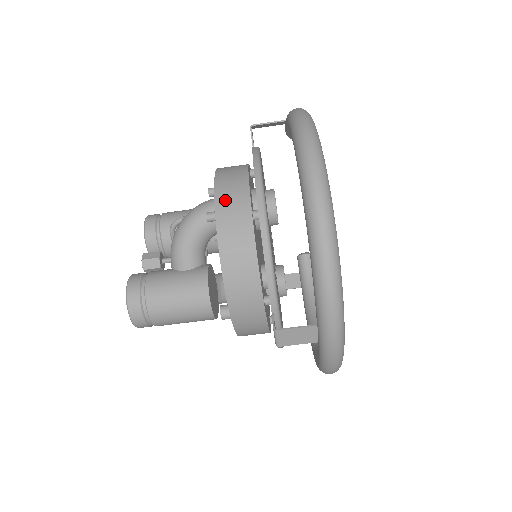
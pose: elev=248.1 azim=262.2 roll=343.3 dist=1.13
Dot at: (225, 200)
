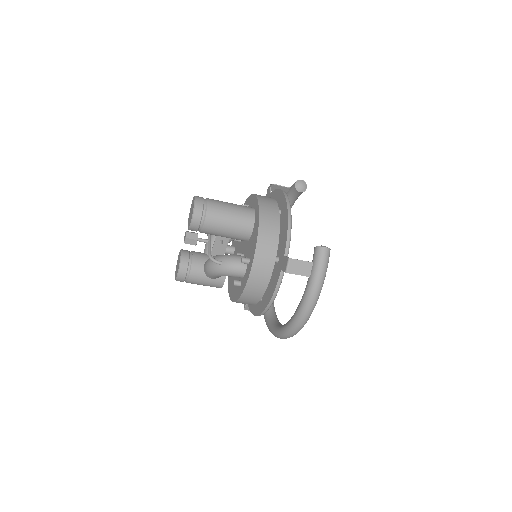
Dot at: (246, 298)
